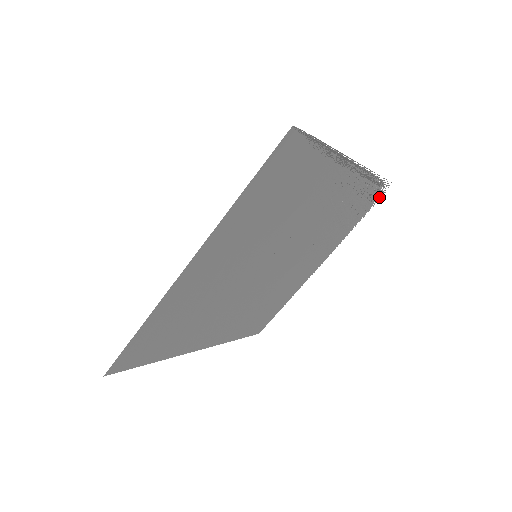
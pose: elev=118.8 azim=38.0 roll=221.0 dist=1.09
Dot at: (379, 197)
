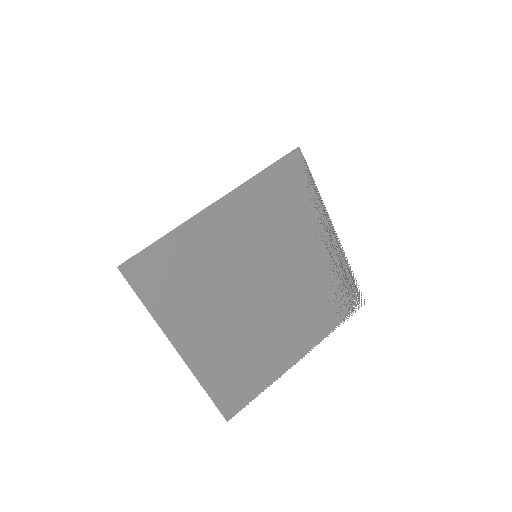
Dot at: occluded
